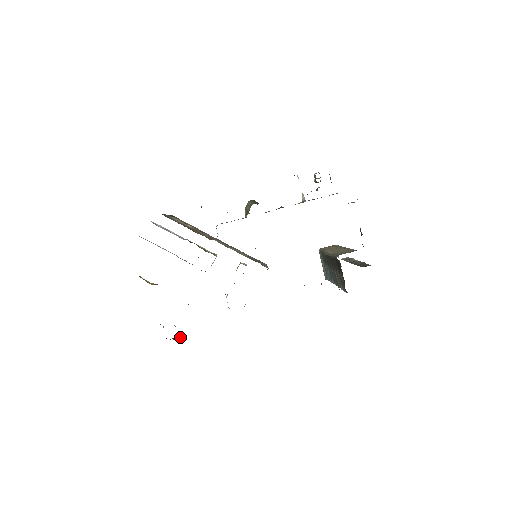
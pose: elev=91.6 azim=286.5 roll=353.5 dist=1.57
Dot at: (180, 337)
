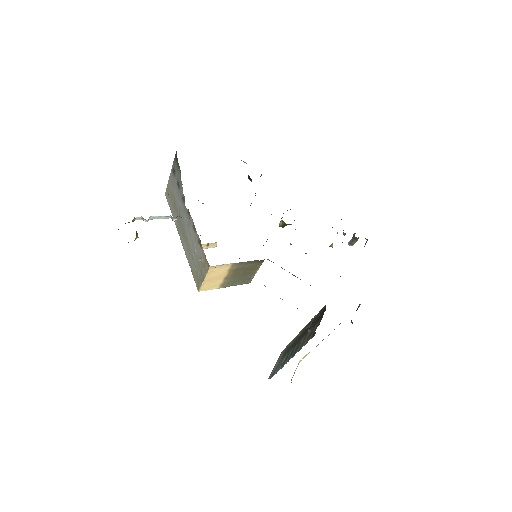
Dot at: occluded
